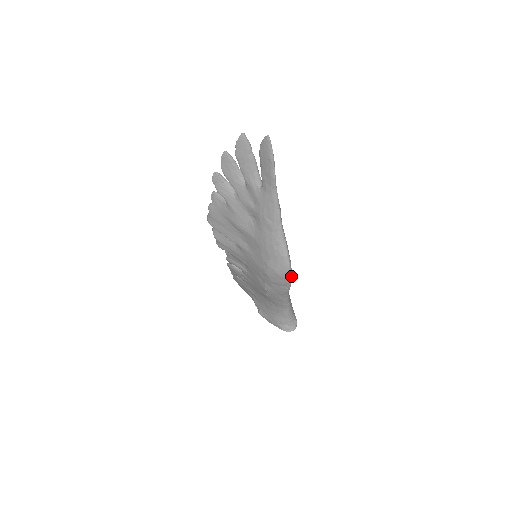
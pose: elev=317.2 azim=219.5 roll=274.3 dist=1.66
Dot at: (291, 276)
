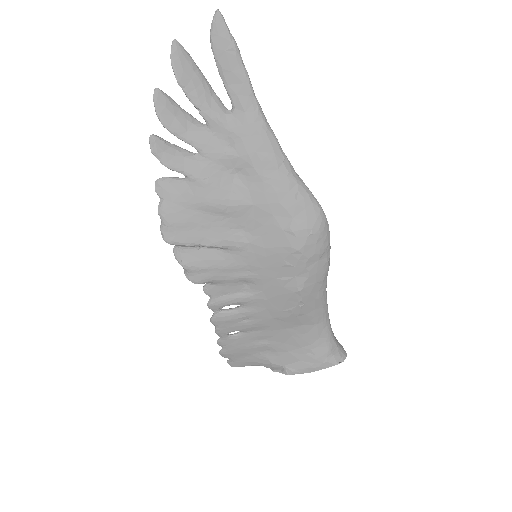
Dot at: (328, 229)
